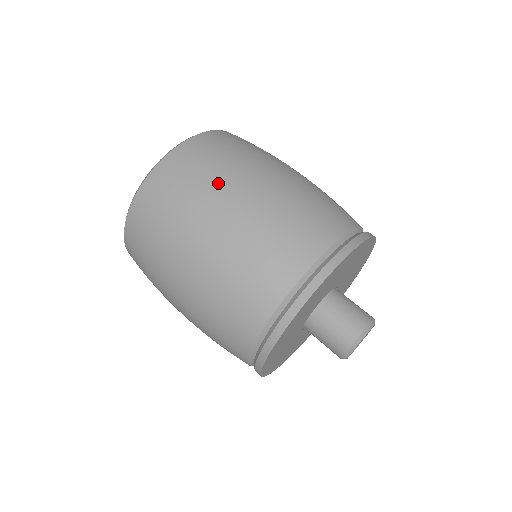
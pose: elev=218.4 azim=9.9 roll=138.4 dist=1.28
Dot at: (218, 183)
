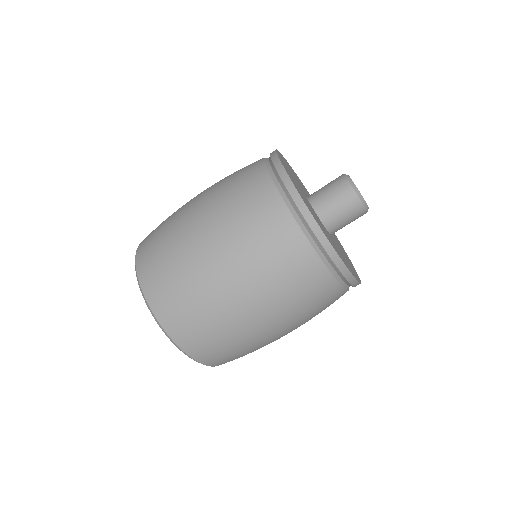
Dot at: (177, 228)
